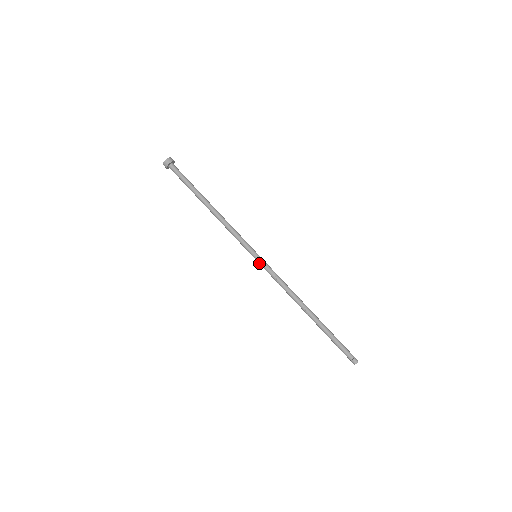
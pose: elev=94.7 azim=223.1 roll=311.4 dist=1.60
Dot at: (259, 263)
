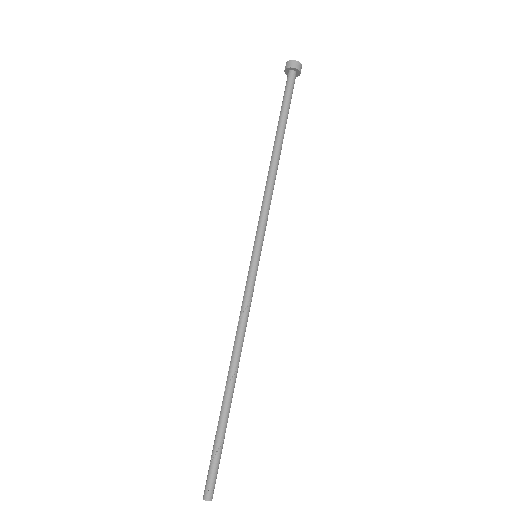
Dot at: (252, 266)
